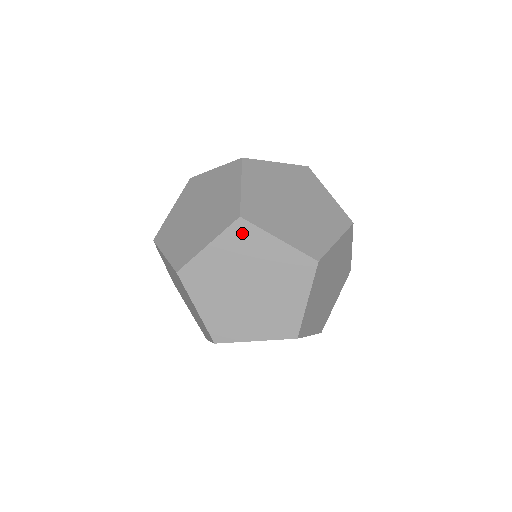
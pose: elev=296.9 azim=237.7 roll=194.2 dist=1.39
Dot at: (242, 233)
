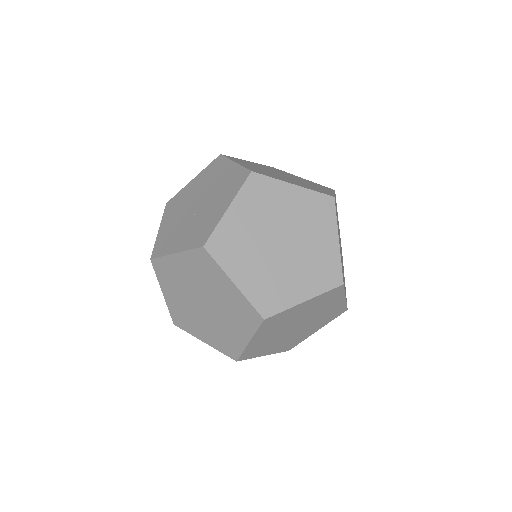
Dot at: (272, 321)
